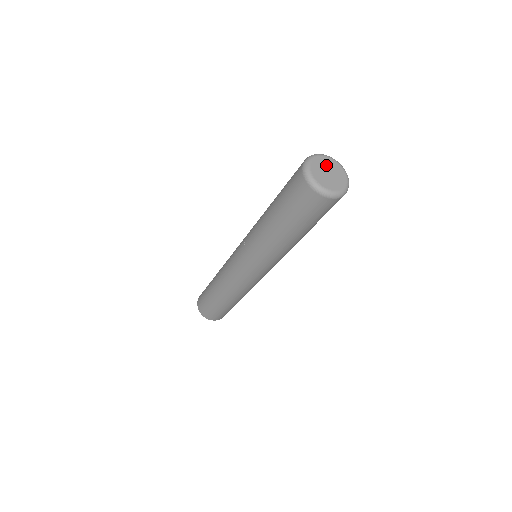
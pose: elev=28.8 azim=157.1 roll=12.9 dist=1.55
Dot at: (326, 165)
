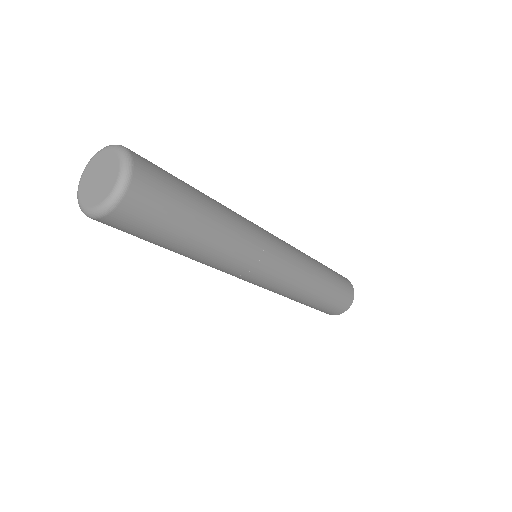
Dot at: (98, 166)
